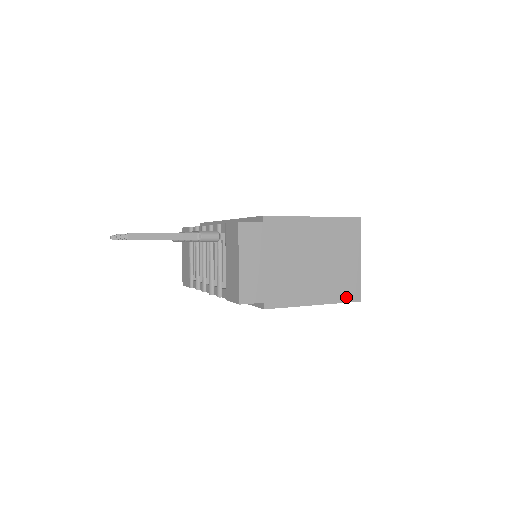
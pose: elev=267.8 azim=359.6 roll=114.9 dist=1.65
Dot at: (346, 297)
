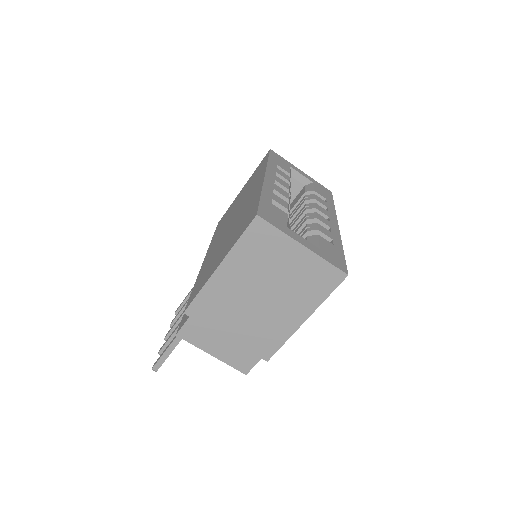
Dot at: (328, 287)
